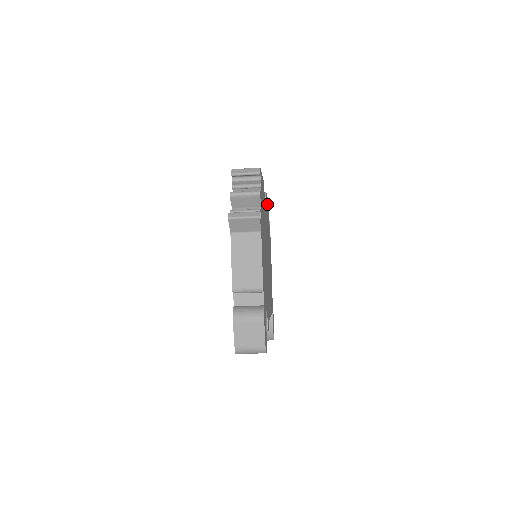
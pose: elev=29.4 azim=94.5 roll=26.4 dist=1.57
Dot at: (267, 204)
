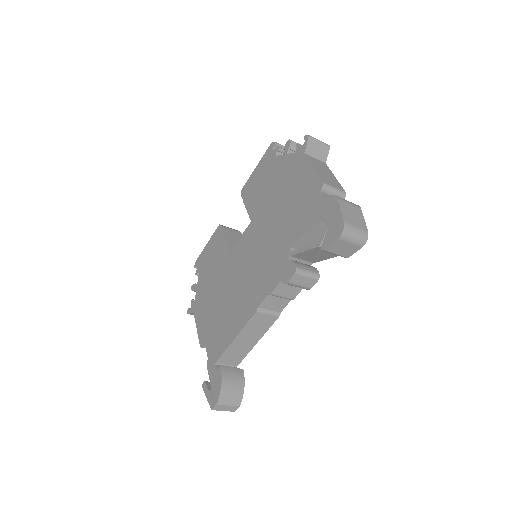
Dot at: occluded
